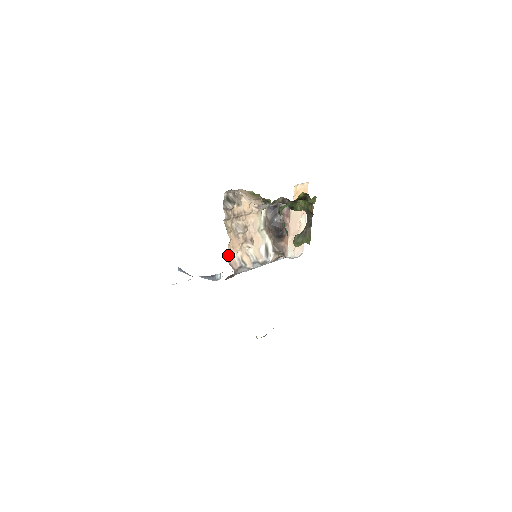
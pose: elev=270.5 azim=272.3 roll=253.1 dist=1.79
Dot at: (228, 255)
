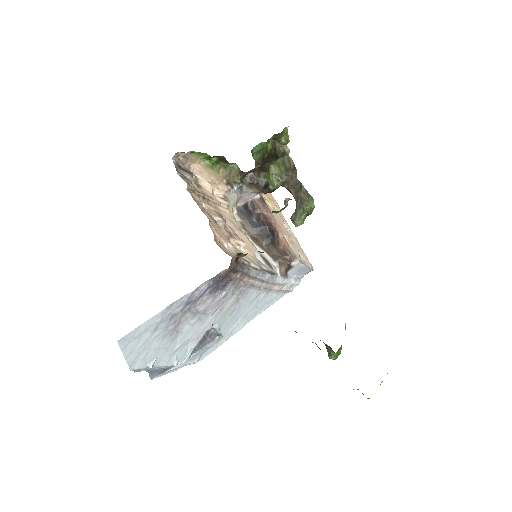
Dot at: (216, 240)
